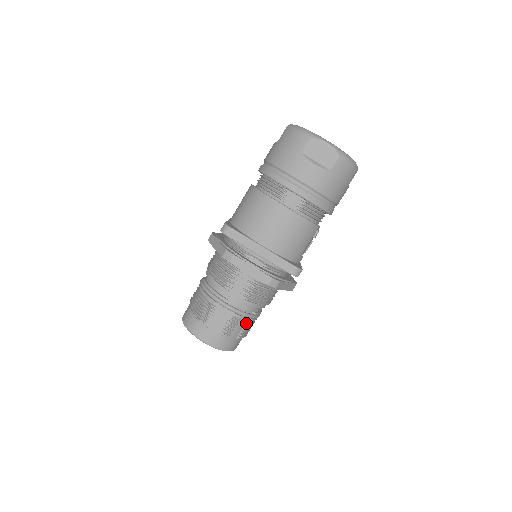
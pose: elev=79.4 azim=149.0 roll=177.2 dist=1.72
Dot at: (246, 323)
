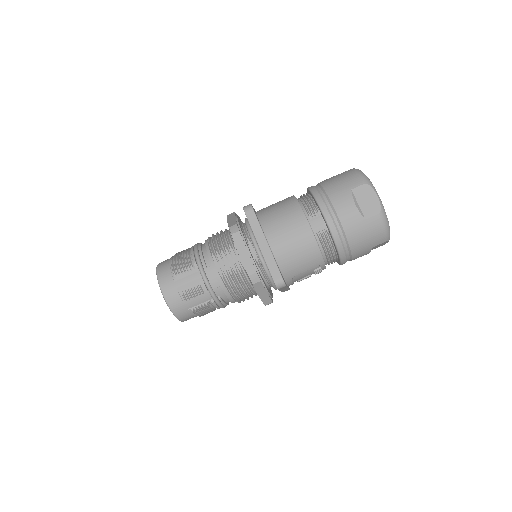
Dot at: (207, 302)
